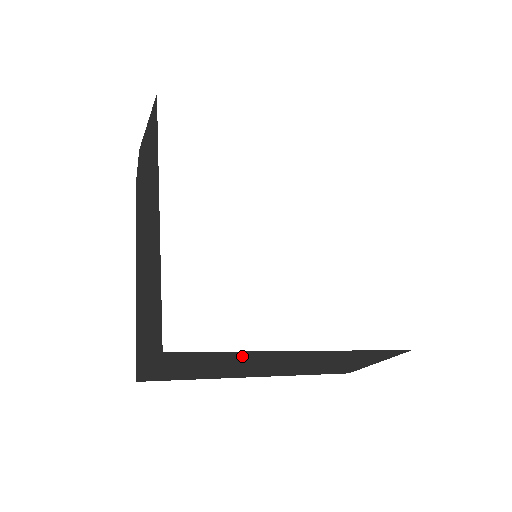
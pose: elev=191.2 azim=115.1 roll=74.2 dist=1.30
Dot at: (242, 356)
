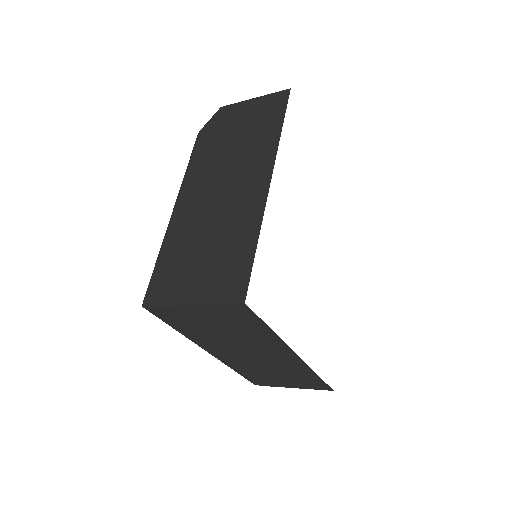
Dot at: (263, 336)
